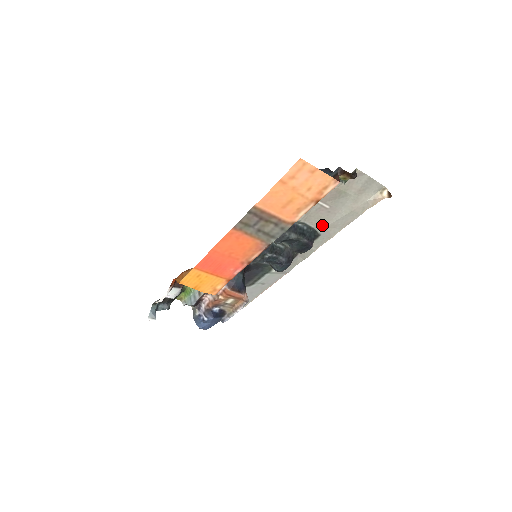
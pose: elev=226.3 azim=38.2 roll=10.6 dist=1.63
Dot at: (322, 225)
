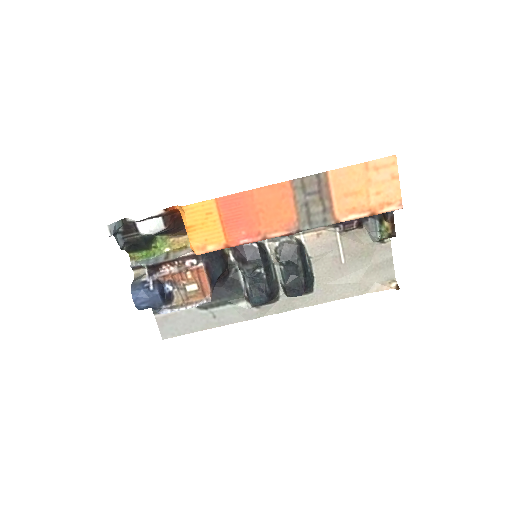
Dot at: (323, 280)
